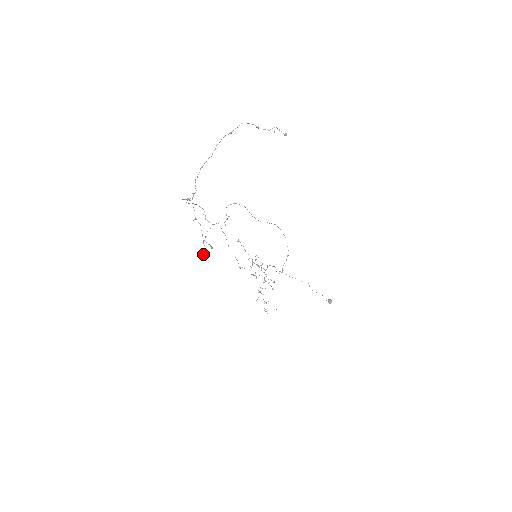
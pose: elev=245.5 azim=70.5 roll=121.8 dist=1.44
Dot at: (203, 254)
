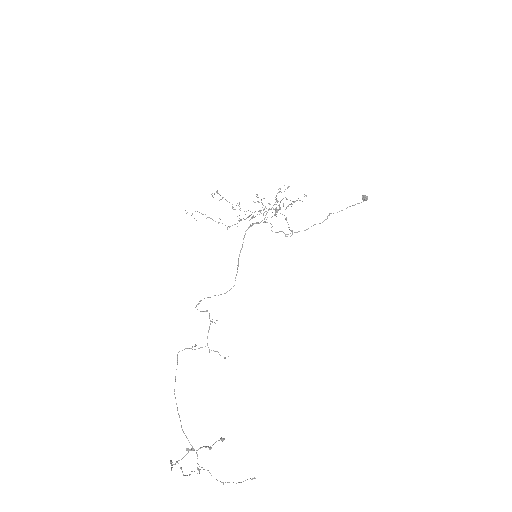
Dot at: occluded
